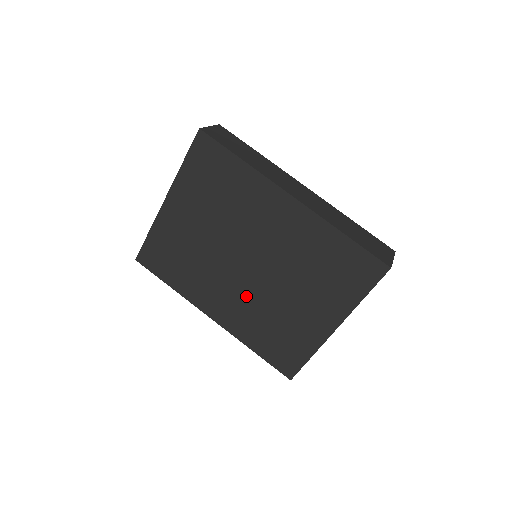
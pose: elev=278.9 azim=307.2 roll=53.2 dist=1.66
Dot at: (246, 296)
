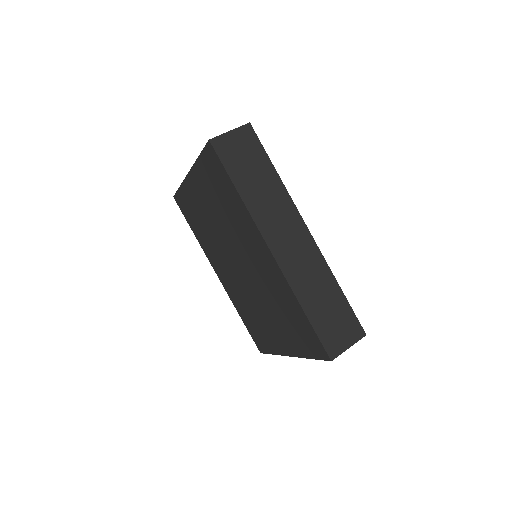
Dot at: (237, 283)
